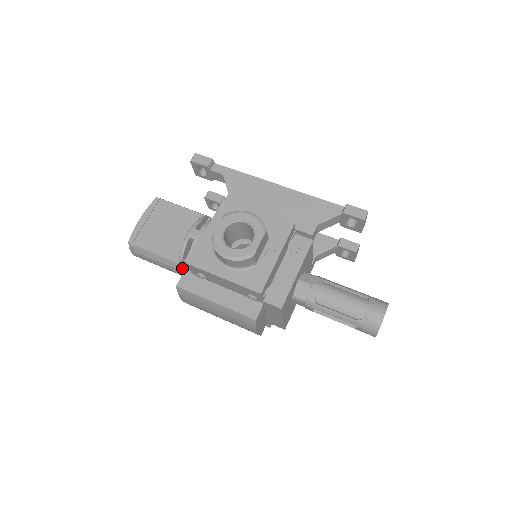
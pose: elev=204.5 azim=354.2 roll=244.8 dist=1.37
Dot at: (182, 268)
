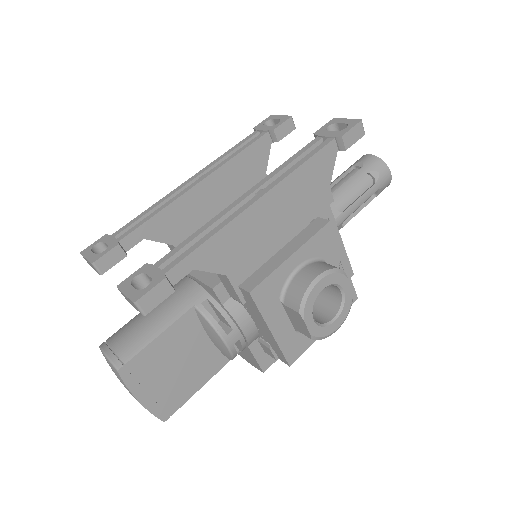
Dot at: occluded
